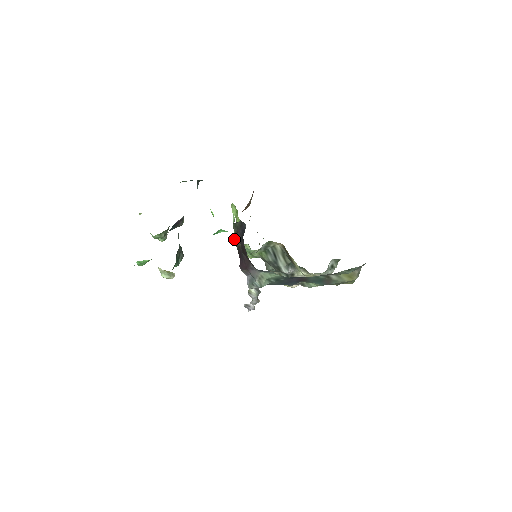
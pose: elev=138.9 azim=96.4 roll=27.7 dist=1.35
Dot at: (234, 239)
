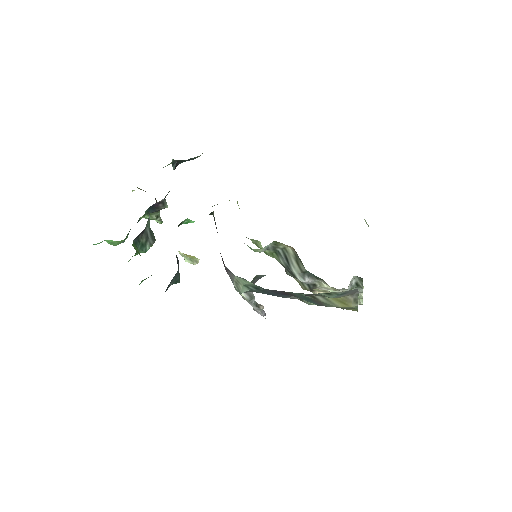
Dot at: occluded
